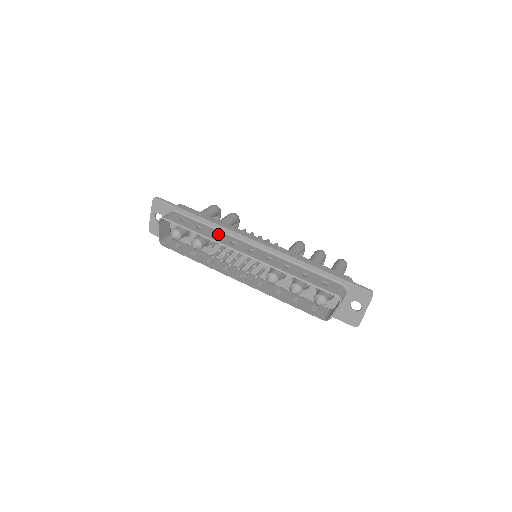
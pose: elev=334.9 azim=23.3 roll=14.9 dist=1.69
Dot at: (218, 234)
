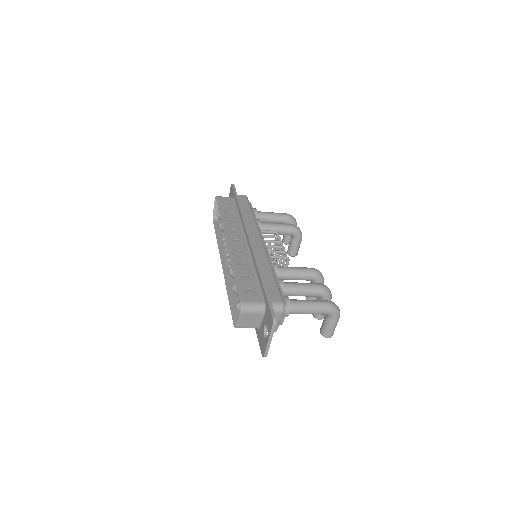
Dot at: (234, 221)
